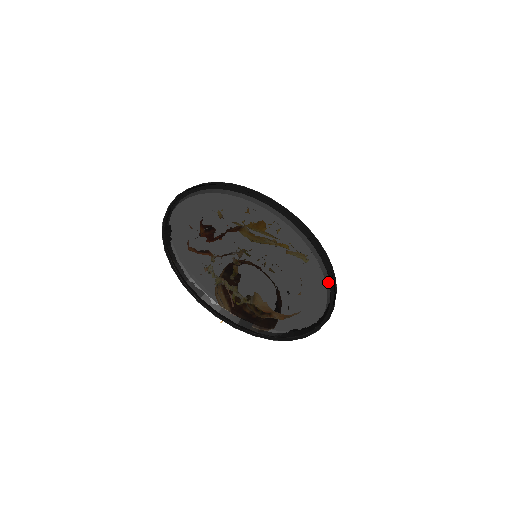
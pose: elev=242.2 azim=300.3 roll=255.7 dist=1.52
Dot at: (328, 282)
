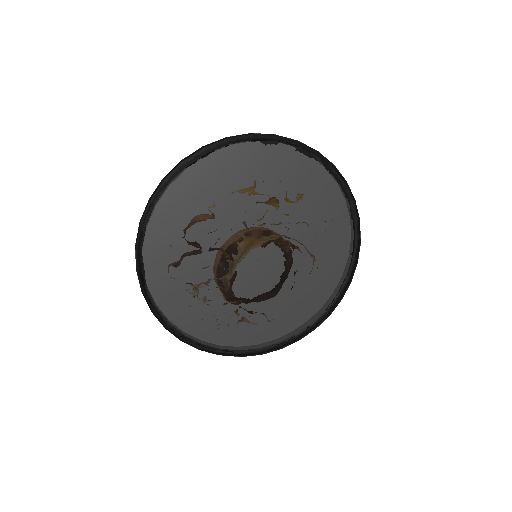
Dot at: (343, 273)
